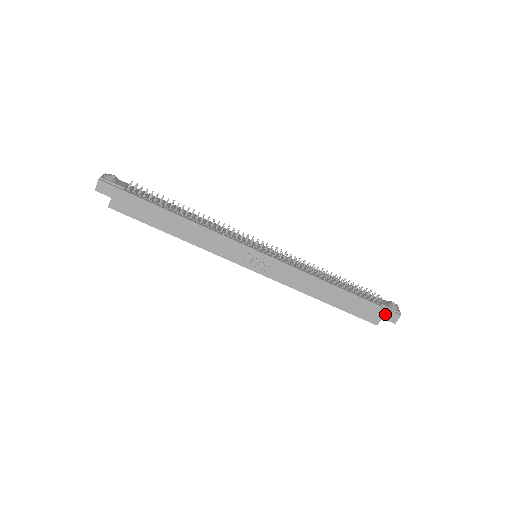
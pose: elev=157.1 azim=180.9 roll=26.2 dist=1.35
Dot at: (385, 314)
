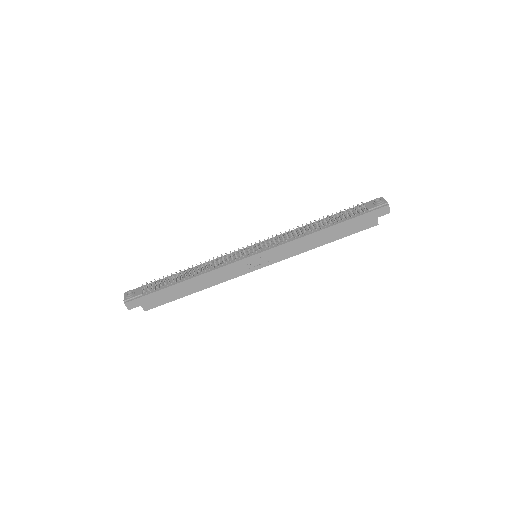
Dot at: (376, 214)
